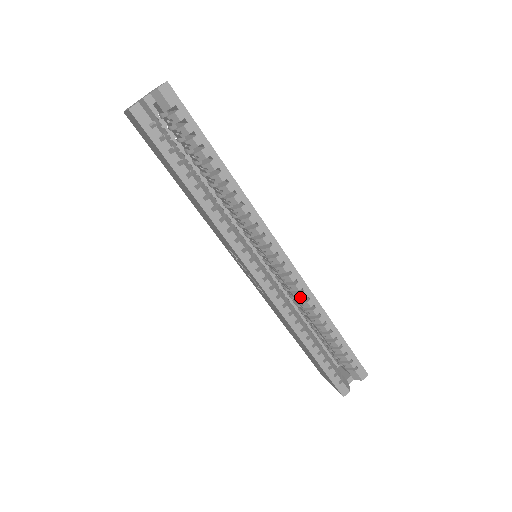
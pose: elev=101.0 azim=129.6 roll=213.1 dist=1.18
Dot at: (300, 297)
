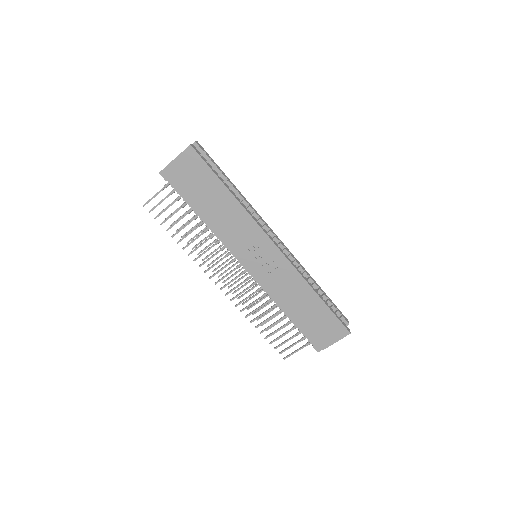
Dot at: occluded
